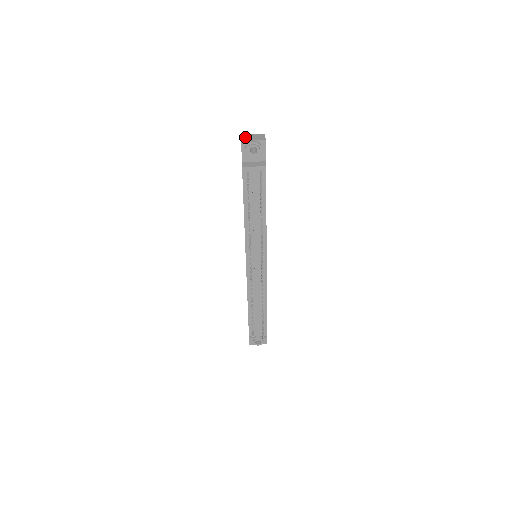
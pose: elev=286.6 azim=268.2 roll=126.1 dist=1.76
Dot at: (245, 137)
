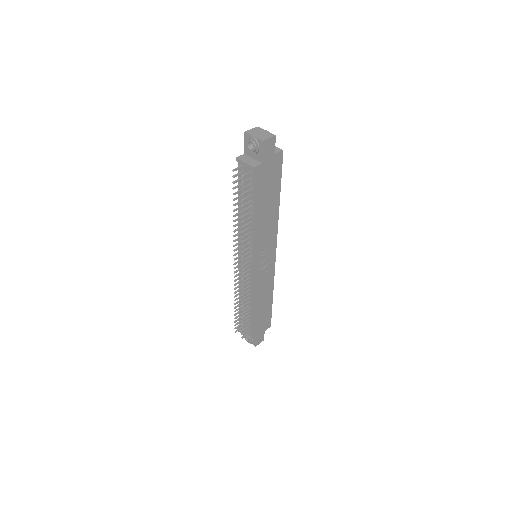
Dot at: (254, 130)
